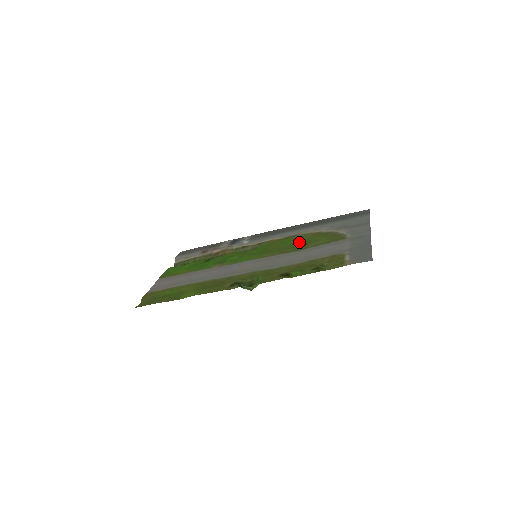
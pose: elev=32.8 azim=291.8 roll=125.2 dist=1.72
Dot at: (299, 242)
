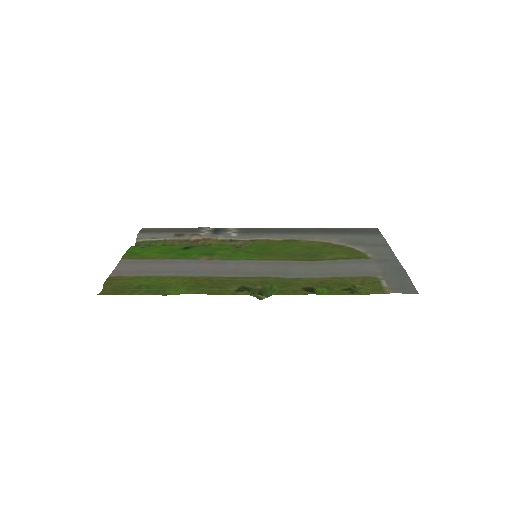
Dot at: (308, 250)
